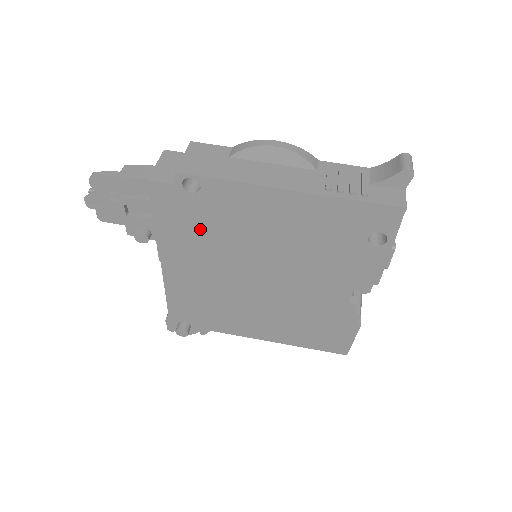
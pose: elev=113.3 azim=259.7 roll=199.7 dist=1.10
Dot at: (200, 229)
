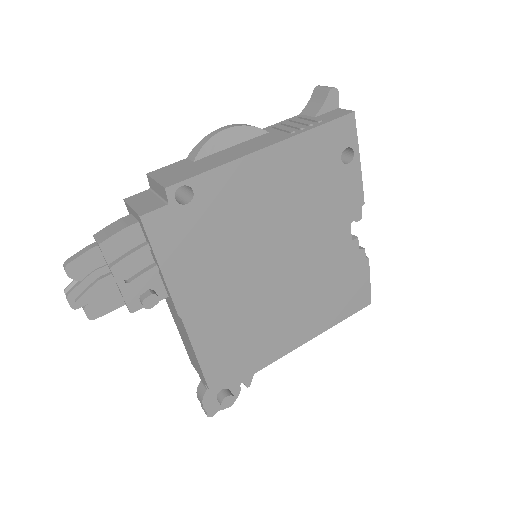
Dot at: (207, 244)
